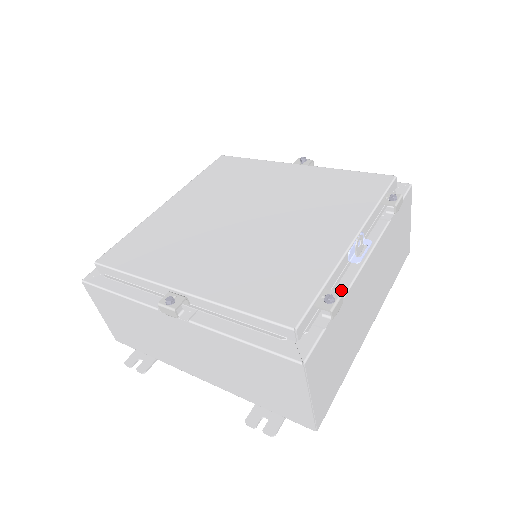
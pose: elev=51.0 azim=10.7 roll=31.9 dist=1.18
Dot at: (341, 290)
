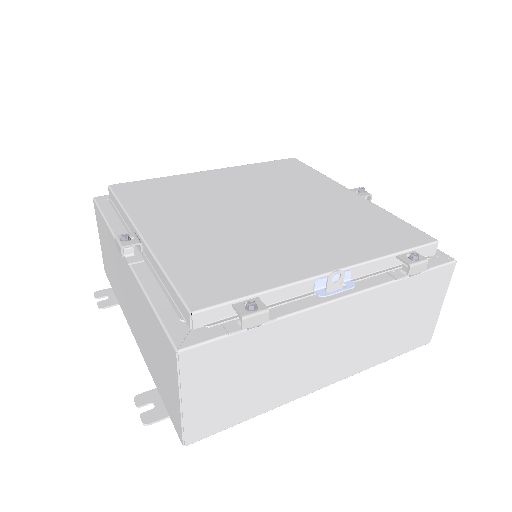
Dot at: (281, 311)
